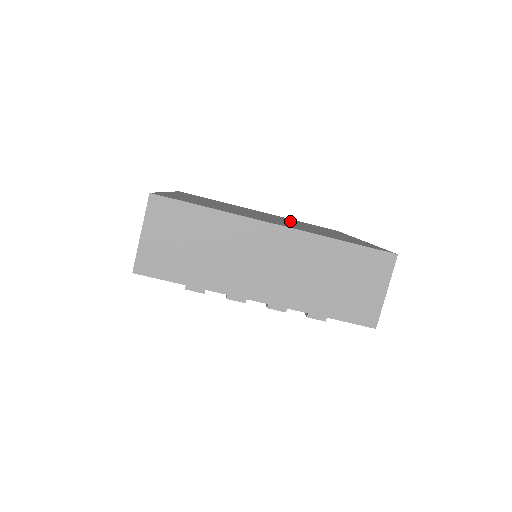
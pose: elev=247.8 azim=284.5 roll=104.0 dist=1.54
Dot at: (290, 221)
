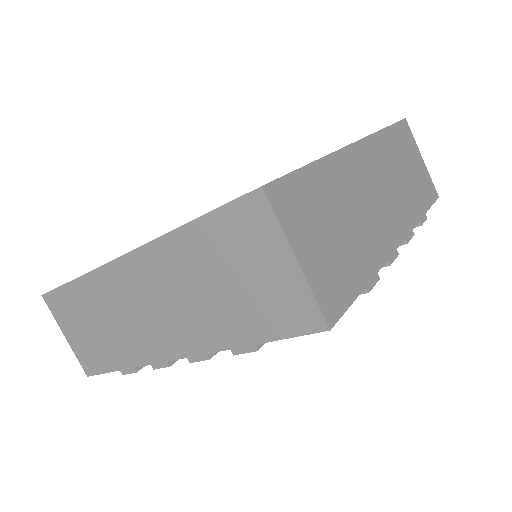
Dot at: occluded
